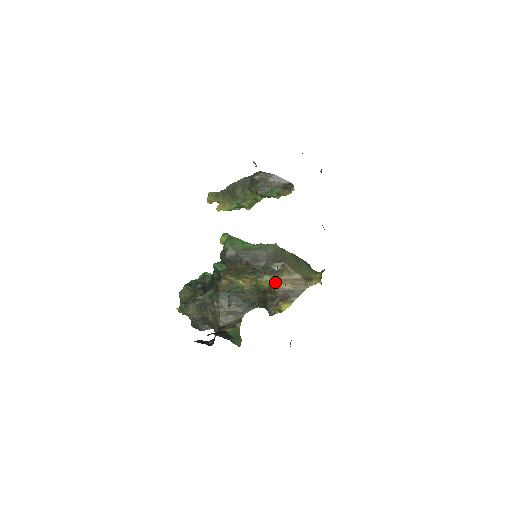
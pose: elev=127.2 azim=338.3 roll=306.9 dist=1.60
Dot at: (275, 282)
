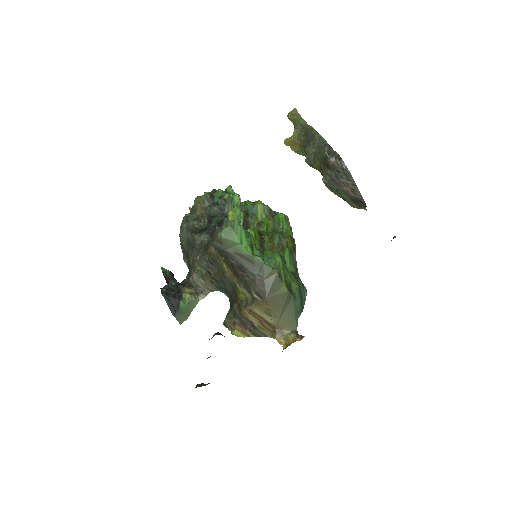
Dot at: (246, 304)
